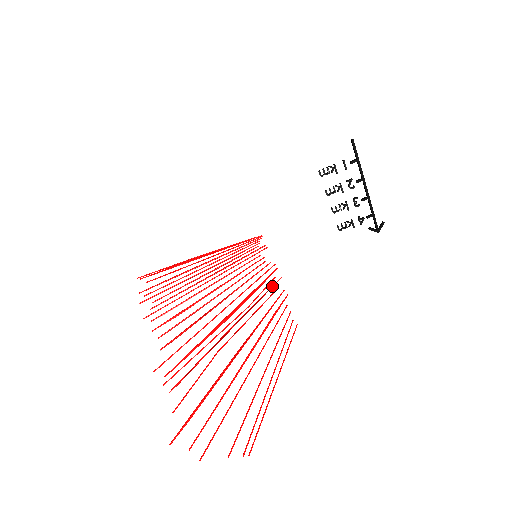
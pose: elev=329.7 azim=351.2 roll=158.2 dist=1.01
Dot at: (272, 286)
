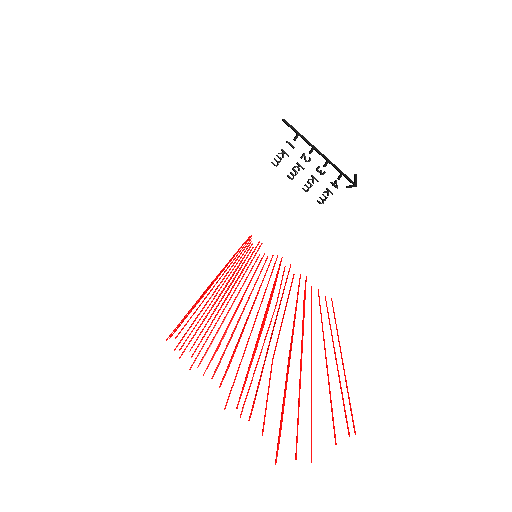
Dot at: (287, 276)
